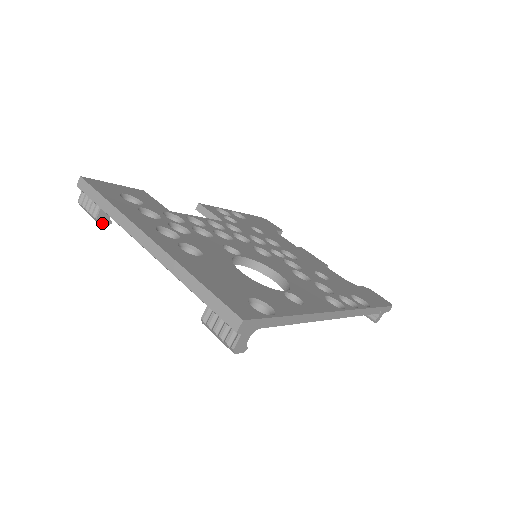
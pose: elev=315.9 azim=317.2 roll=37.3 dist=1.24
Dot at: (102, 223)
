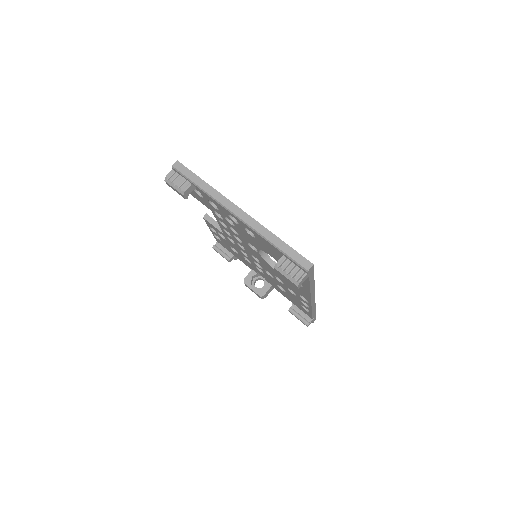
Dot at: (184, 196)
